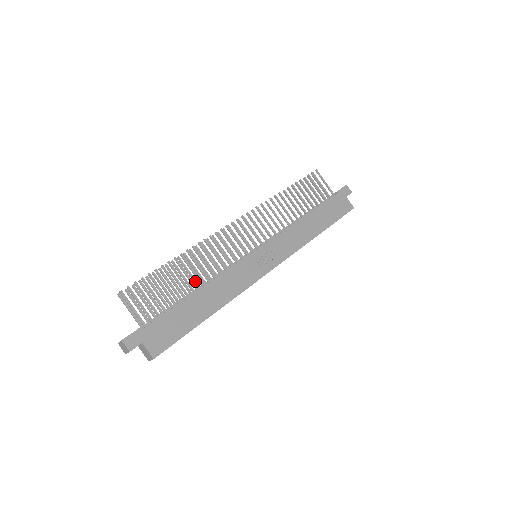
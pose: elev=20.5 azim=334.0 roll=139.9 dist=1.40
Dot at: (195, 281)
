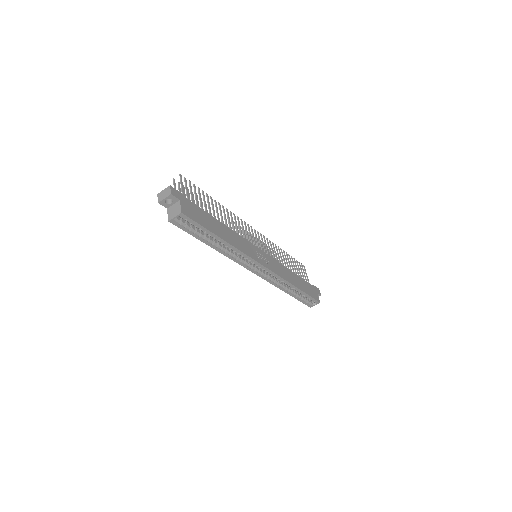
Dot at: occluded
